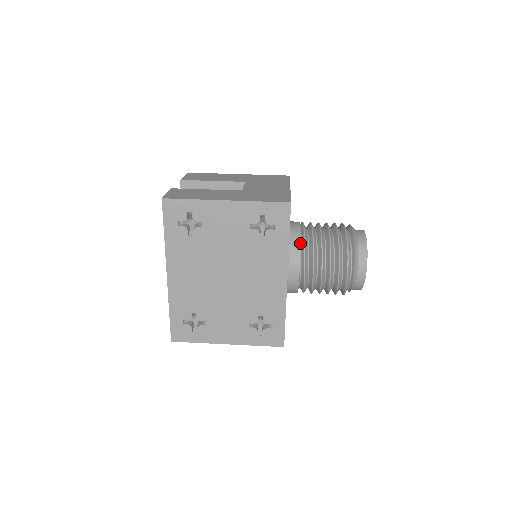
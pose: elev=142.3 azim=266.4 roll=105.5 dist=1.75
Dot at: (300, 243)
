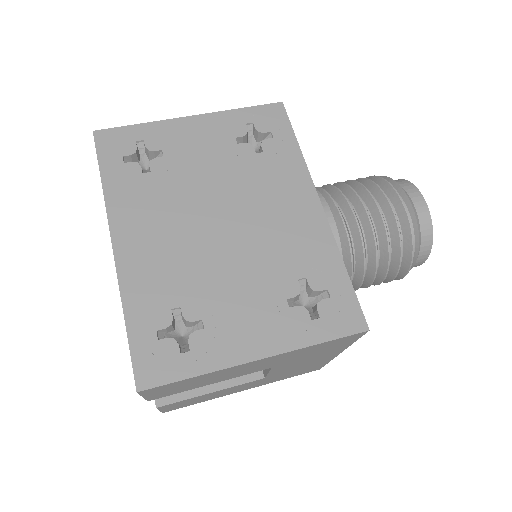
Dot at: occluded
